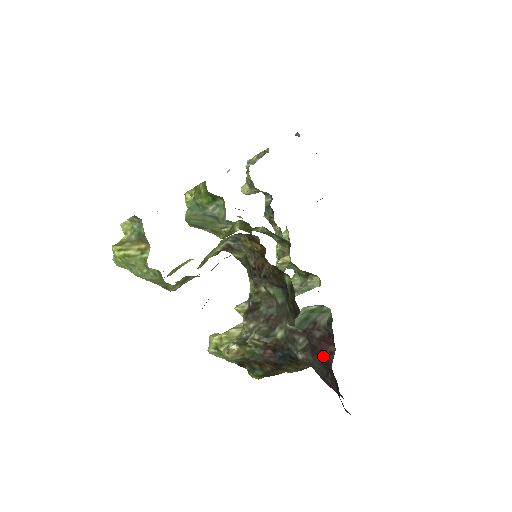
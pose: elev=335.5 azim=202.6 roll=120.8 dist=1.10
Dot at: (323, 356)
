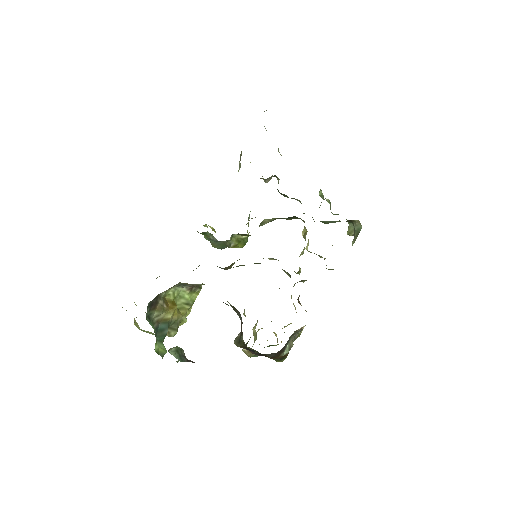
Dot at: occluded
